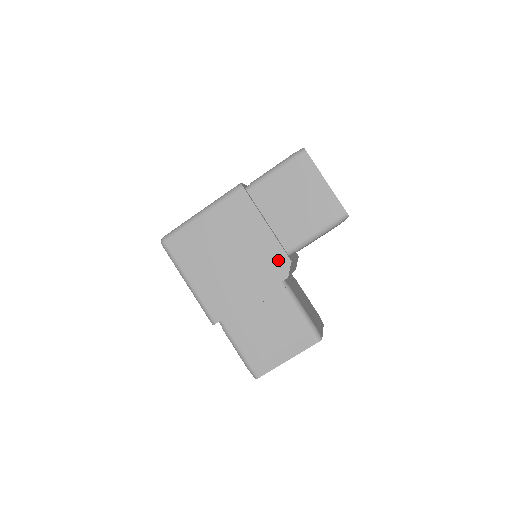
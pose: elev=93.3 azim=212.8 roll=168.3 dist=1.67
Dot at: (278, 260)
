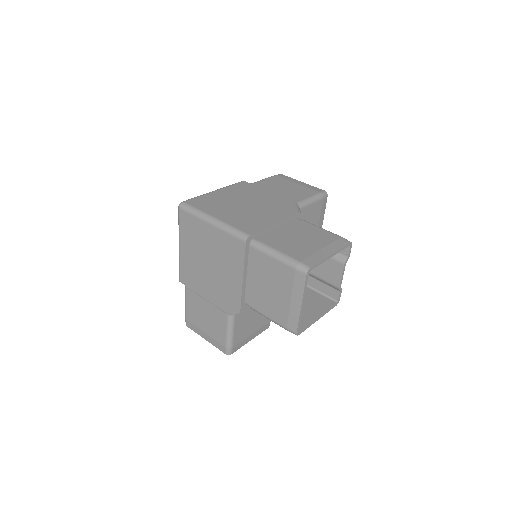
Dot at: (234, 302)
